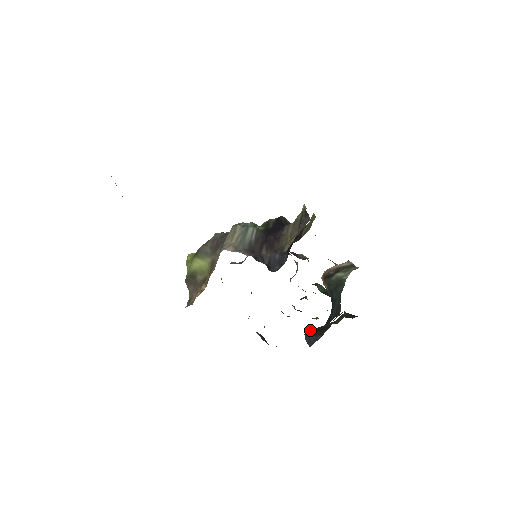
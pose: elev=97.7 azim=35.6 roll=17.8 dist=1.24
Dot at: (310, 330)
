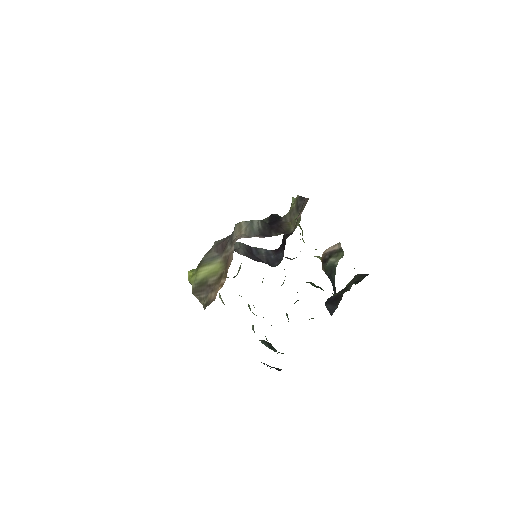
Dot at: (329, 298)
